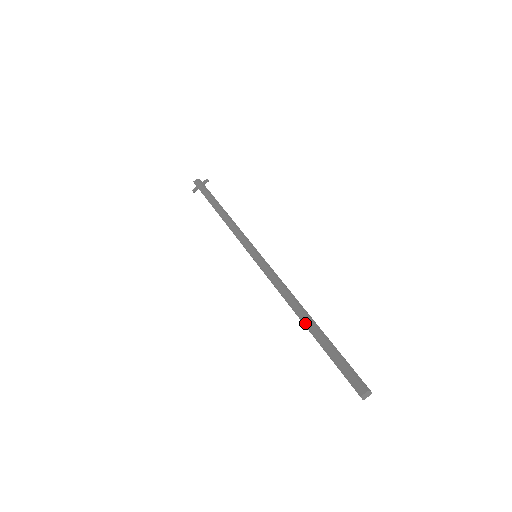
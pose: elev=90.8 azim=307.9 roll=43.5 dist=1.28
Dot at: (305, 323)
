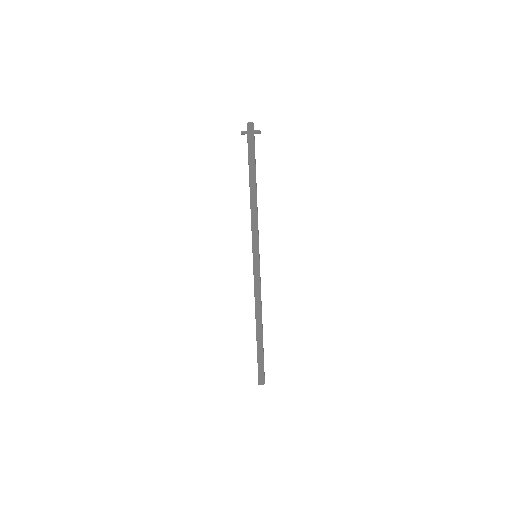
Dot at: (257, 331)
